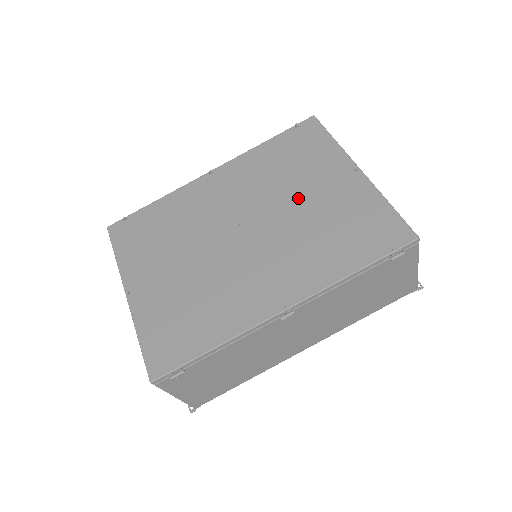
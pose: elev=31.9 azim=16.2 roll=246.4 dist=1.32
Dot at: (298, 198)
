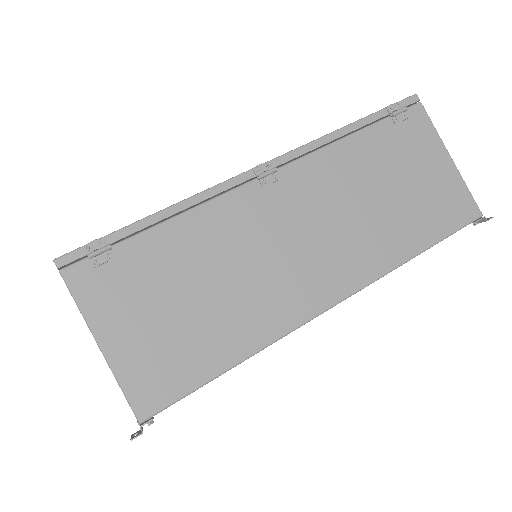
Dot at: occluded
